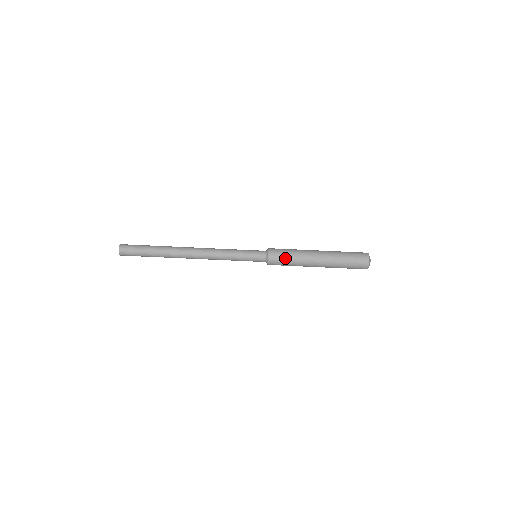
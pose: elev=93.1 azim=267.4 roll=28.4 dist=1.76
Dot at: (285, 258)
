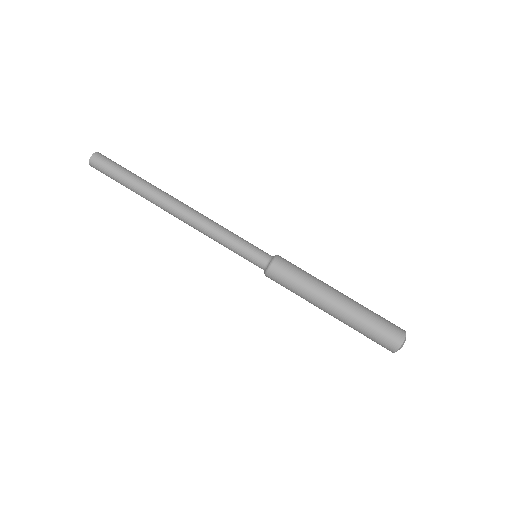
Dot at: (290, 280)
